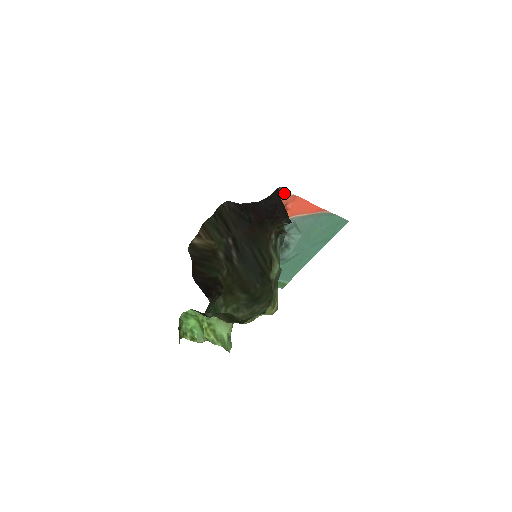
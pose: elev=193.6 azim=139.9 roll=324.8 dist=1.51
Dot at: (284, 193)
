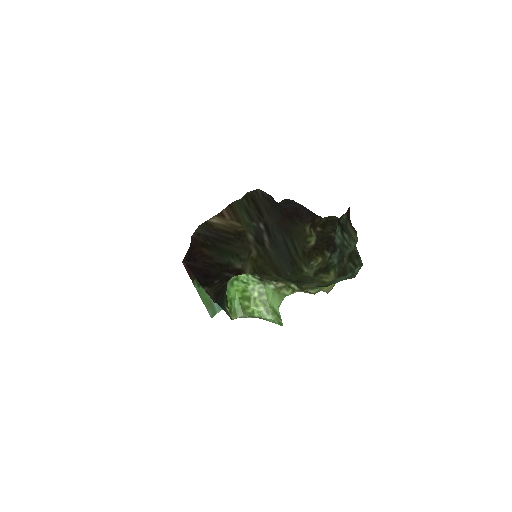
Dot at: occluded
